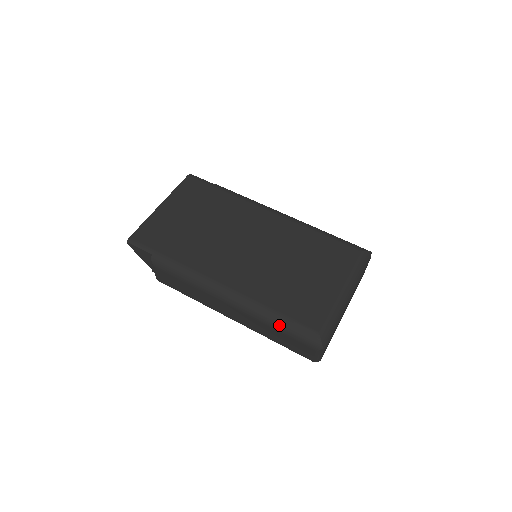
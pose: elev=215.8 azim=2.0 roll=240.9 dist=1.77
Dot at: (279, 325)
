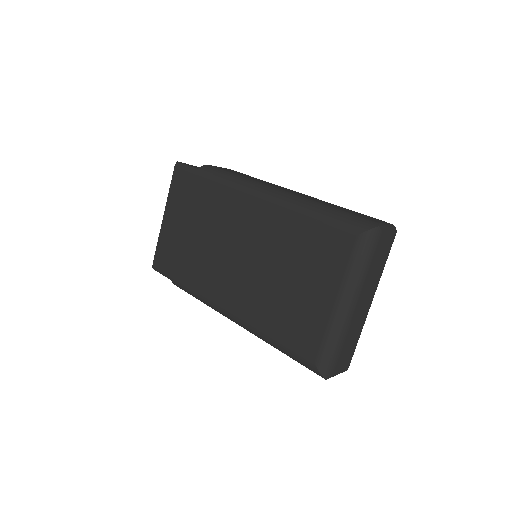
Dot at: occluded
